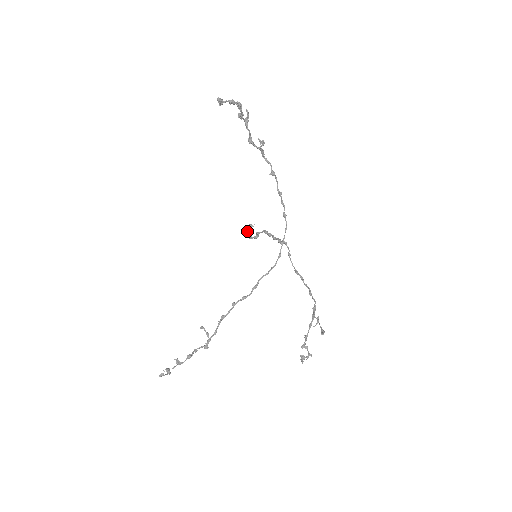
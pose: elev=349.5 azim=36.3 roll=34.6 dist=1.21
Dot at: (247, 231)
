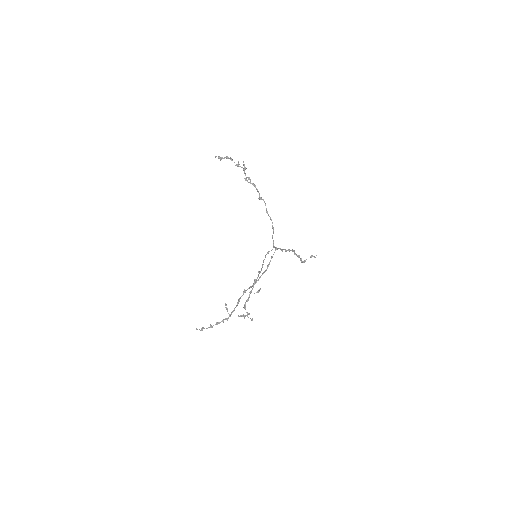
Dot at: (306, 259)
